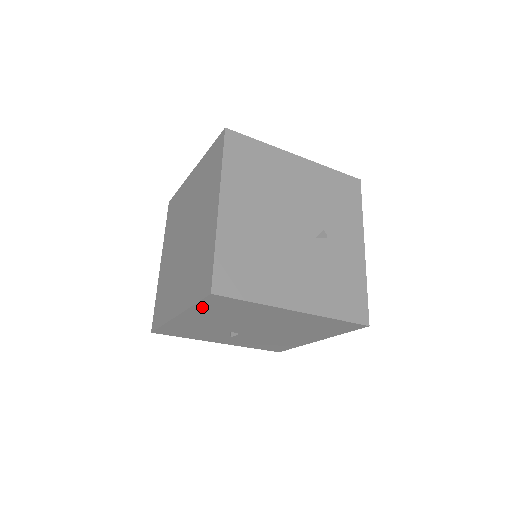
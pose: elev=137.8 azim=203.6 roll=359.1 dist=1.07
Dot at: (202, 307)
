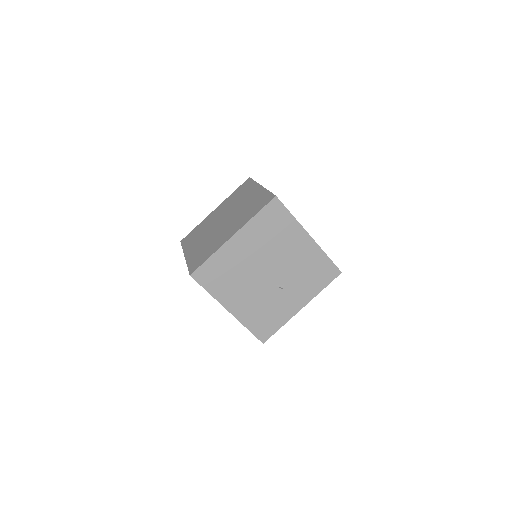
Dot at: occluded
